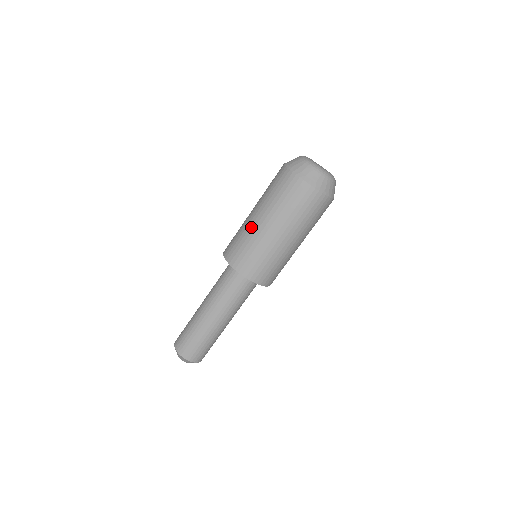
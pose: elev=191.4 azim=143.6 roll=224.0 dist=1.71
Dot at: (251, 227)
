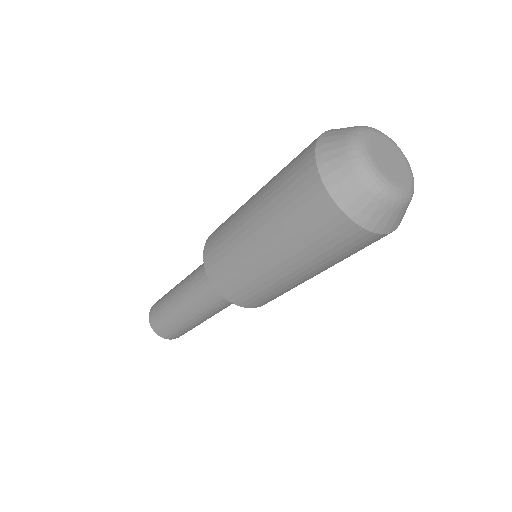
Dot at: (255, 264)
